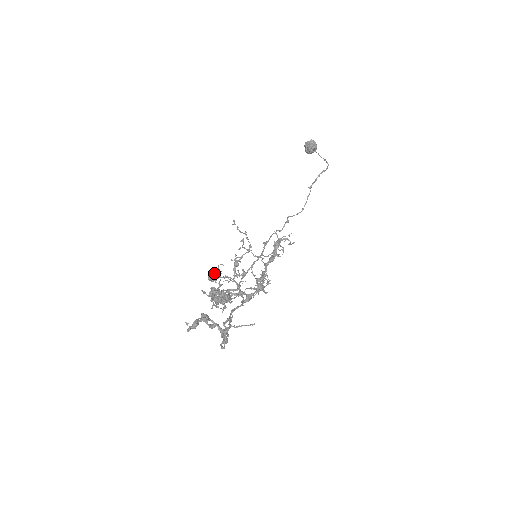
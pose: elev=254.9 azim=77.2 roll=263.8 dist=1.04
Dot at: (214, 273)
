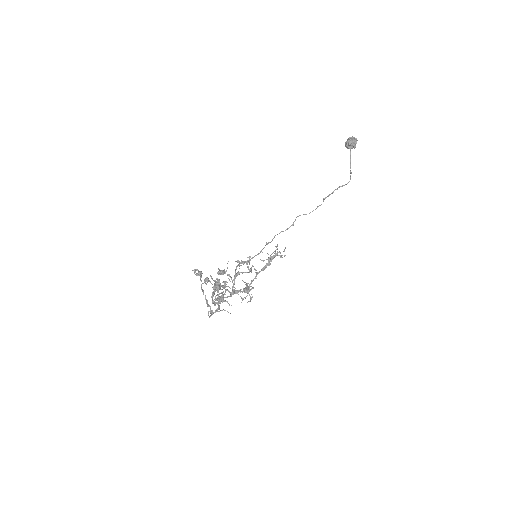
Dot at: (223, 270)
